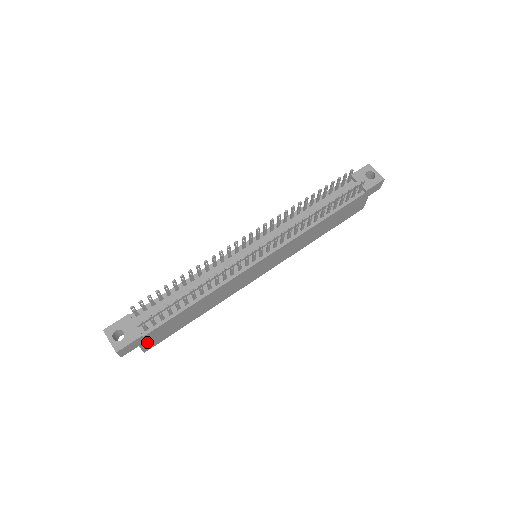
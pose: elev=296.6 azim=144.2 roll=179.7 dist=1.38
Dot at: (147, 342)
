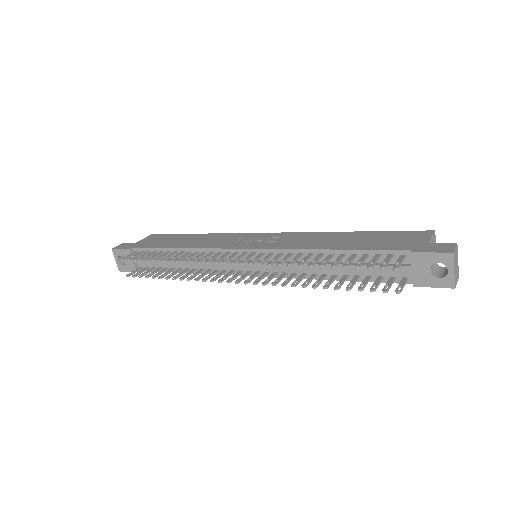
Dot at: occluded
